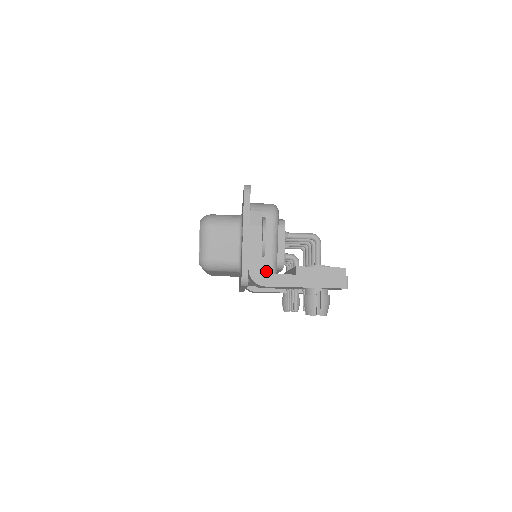
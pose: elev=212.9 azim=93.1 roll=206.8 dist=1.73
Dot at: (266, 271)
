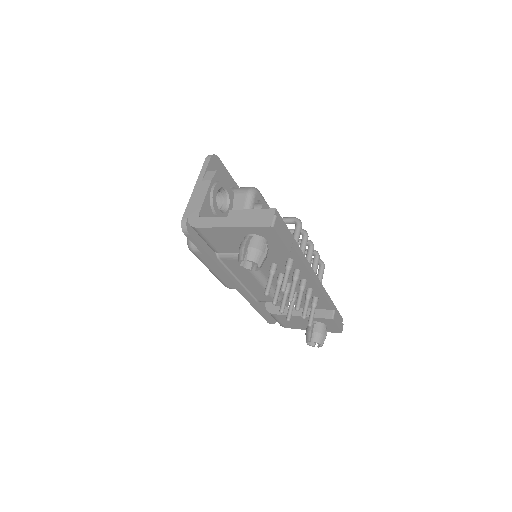
Dot at: occluded
